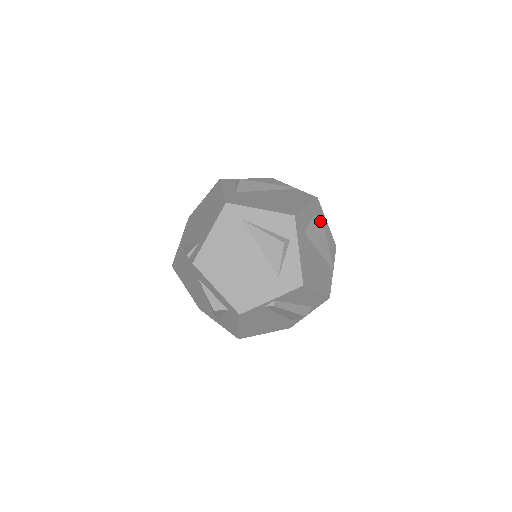
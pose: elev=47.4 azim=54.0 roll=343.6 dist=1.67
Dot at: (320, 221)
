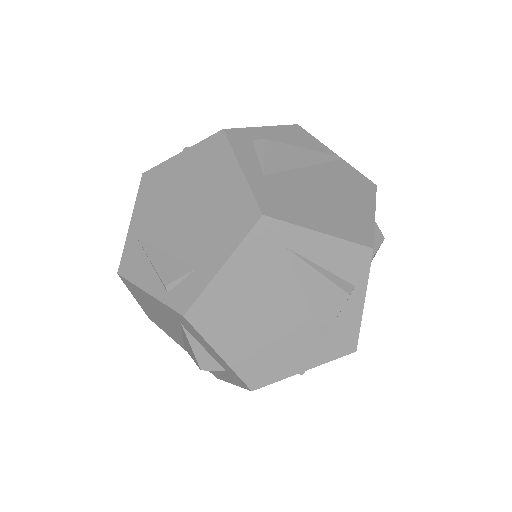
Dot at: (381, 232)
